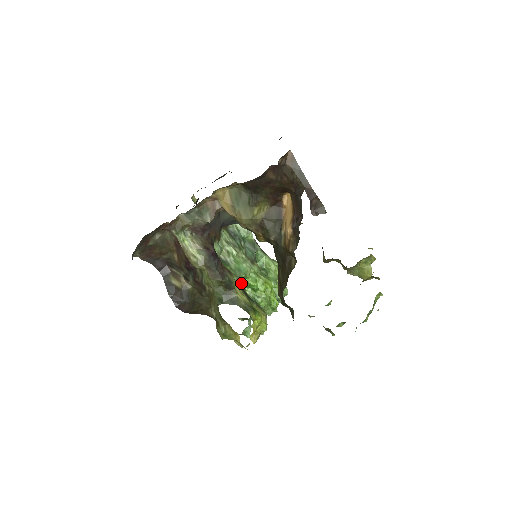
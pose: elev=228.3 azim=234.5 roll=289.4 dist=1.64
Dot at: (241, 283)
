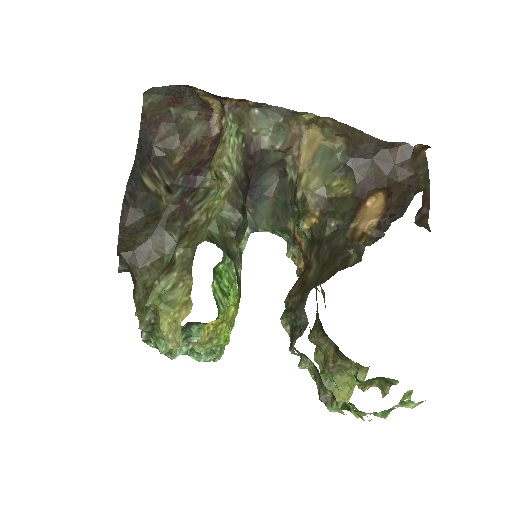
Dot at: (215, 269)
